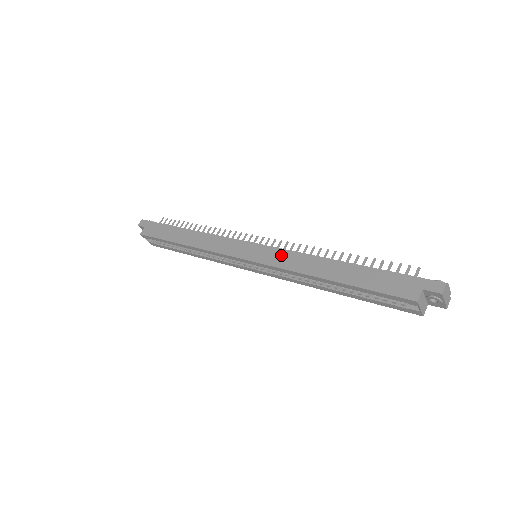
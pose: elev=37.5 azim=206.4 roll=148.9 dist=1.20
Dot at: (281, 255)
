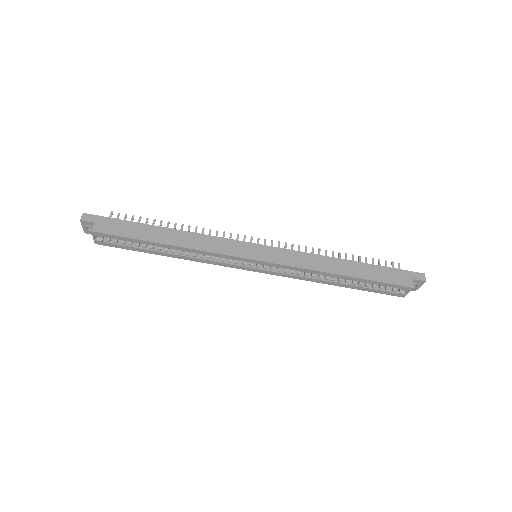
Dot at: (292, 255)
